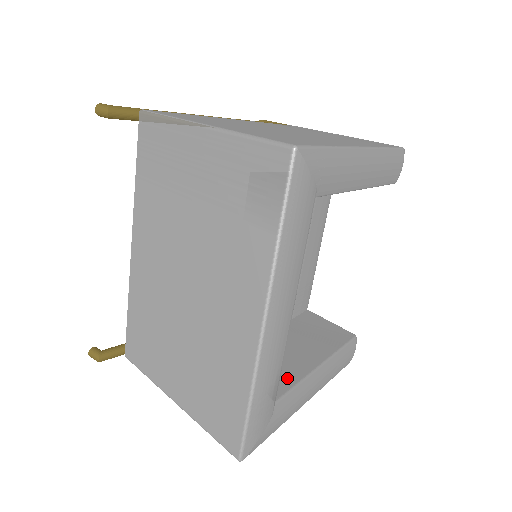
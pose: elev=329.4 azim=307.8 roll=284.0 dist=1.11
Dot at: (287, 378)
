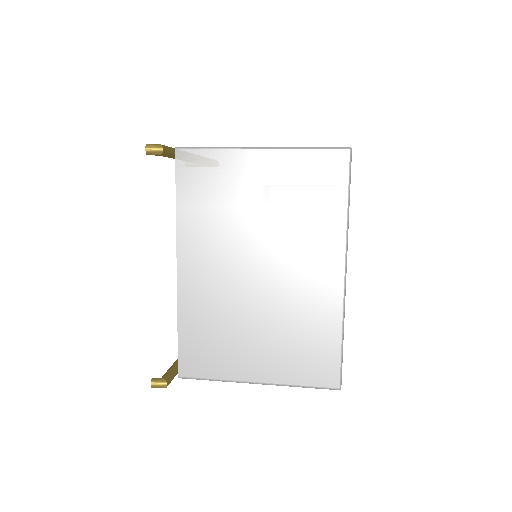
Dot at: occluded
